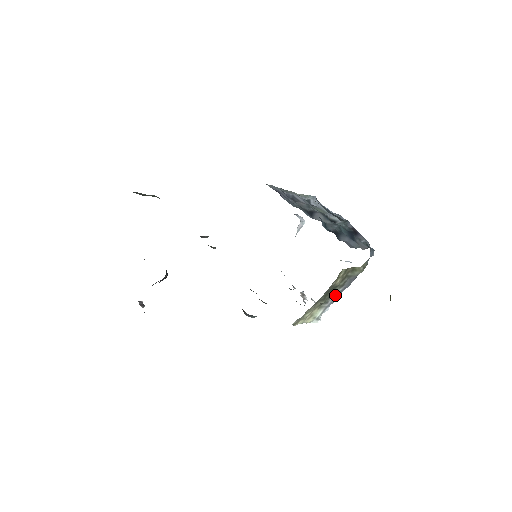
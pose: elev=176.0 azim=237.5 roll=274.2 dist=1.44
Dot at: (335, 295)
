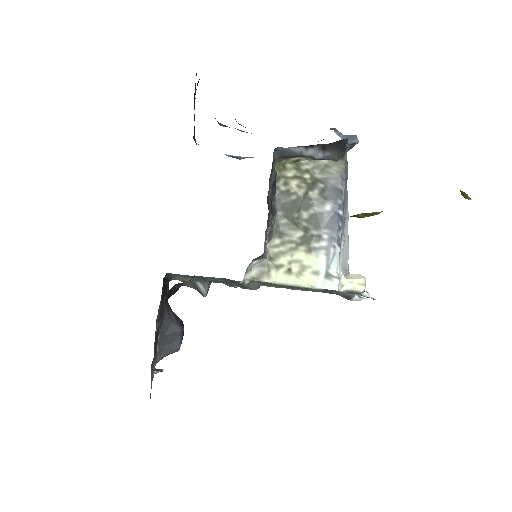
Dot at: (327, 222)
